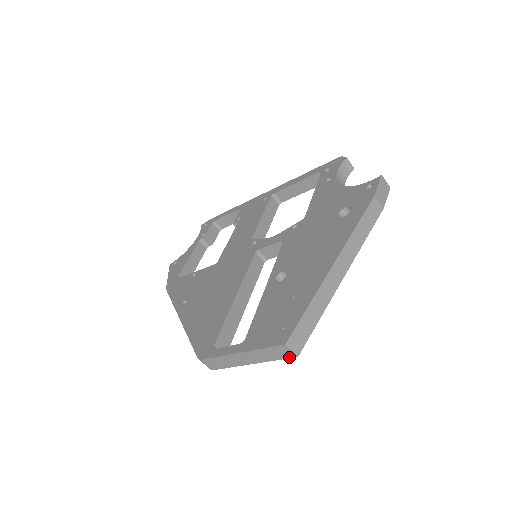
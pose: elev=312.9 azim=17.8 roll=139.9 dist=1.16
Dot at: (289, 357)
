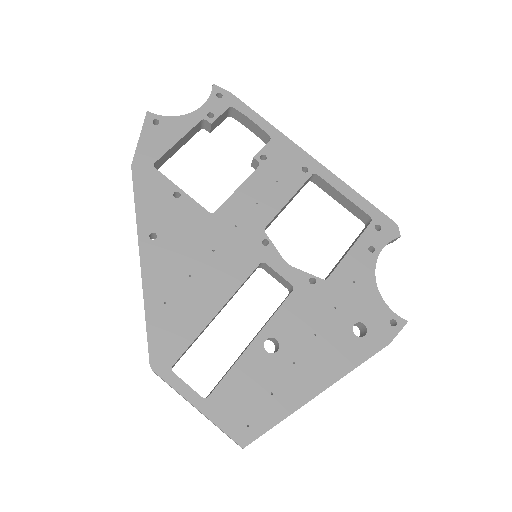
Dot at: occluded
